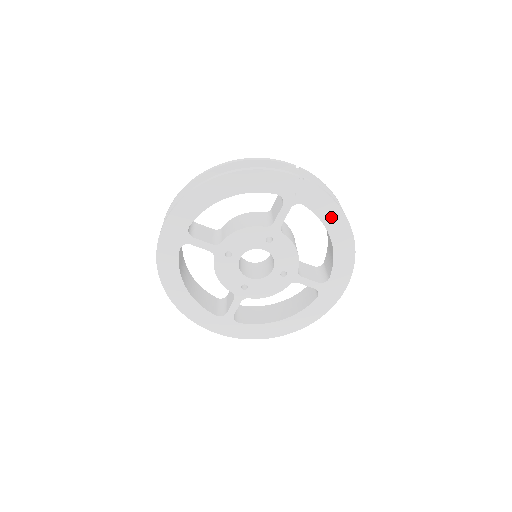
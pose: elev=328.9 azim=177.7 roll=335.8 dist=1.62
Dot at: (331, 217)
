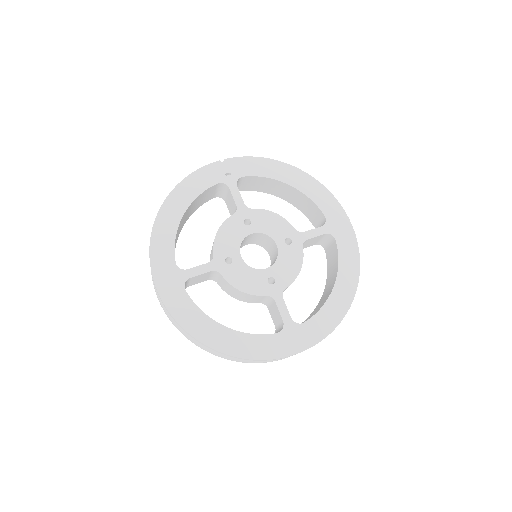
Dot at: (271, 170)
